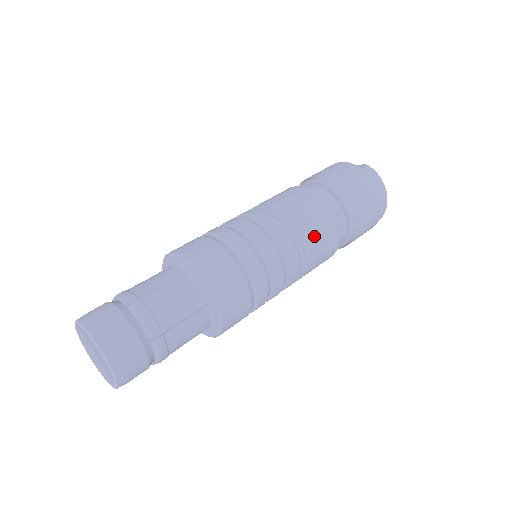
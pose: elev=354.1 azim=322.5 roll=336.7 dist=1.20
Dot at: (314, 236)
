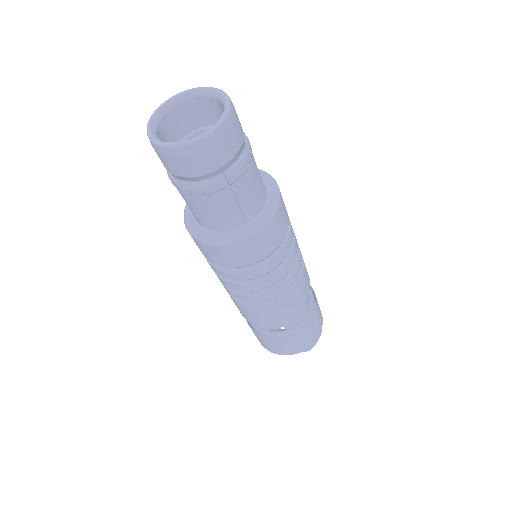
Dot at: (306, 270)
